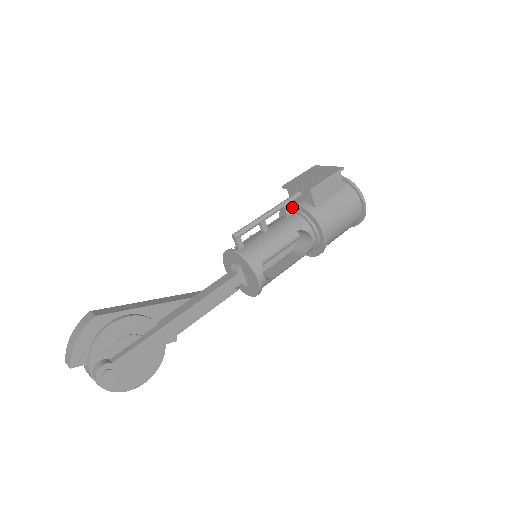
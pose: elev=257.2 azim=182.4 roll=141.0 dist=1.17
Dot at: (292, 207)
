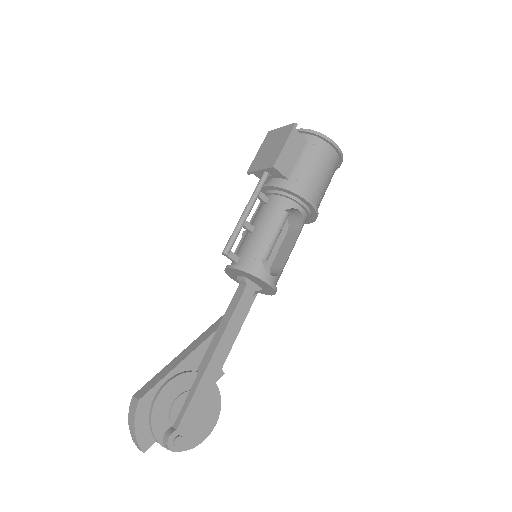
Dot at: (266, 190)
